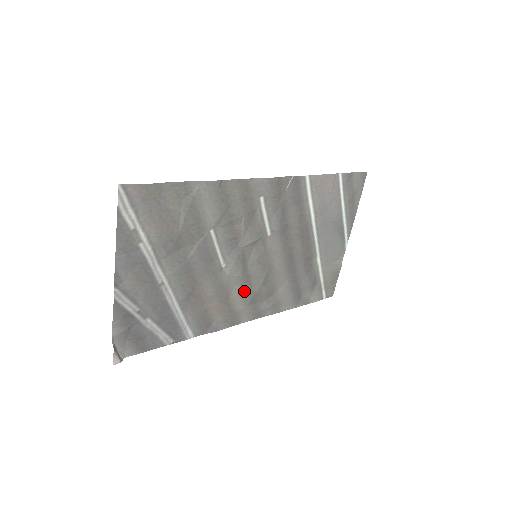
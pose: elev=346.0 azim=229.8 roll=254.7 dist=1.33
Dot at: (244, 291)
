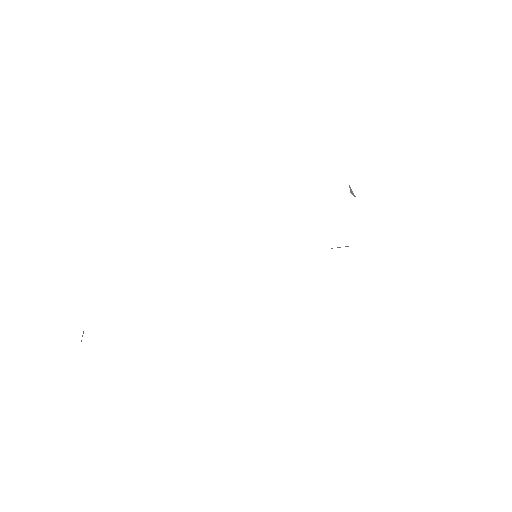
Dot at: occluded
